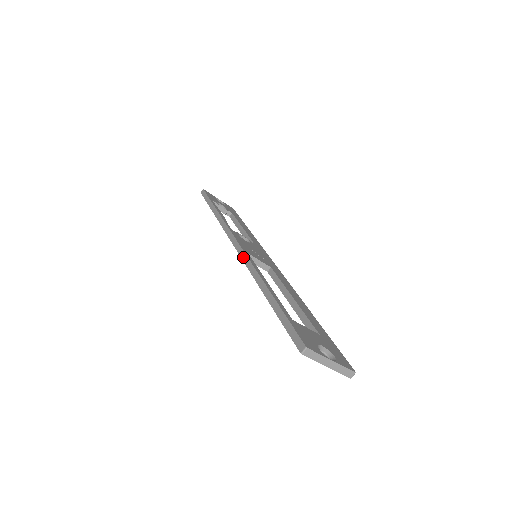
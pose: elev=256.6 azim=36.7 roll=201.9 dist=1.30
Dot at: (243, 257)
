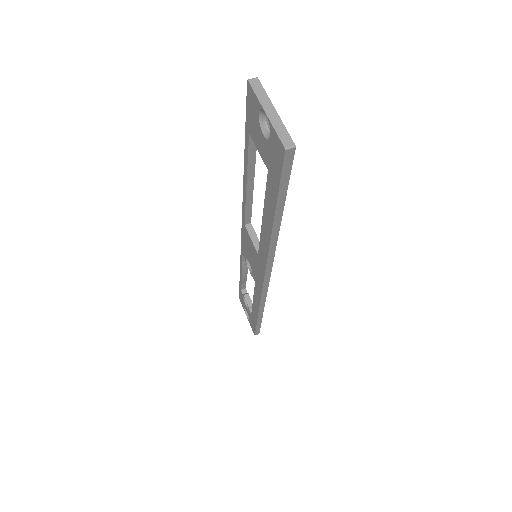
Dot at: occluded
